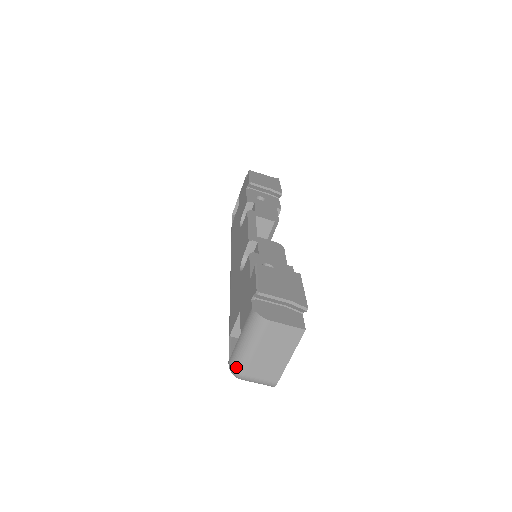
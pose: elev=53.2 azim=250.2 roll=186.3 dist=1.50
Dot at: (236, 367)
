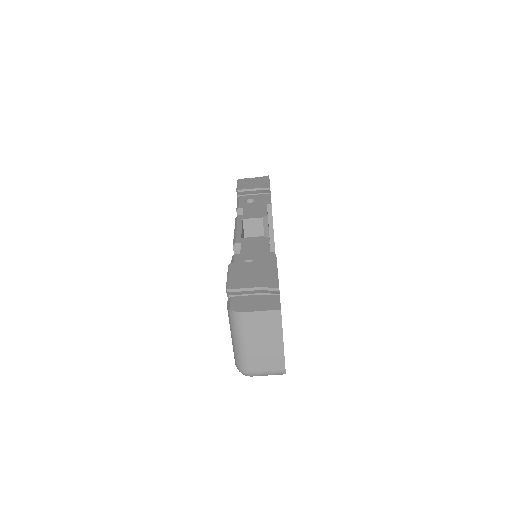
Dot at: (240, 366)
